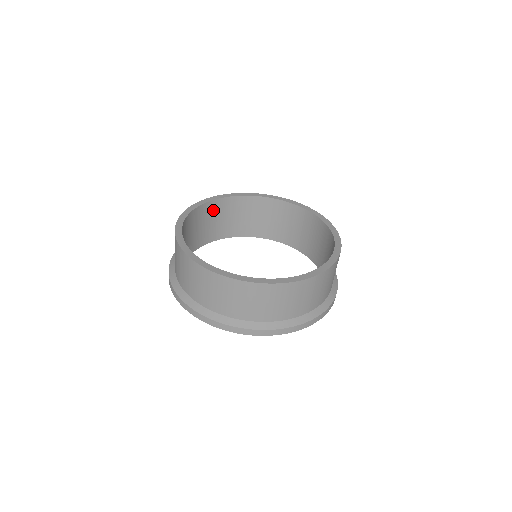
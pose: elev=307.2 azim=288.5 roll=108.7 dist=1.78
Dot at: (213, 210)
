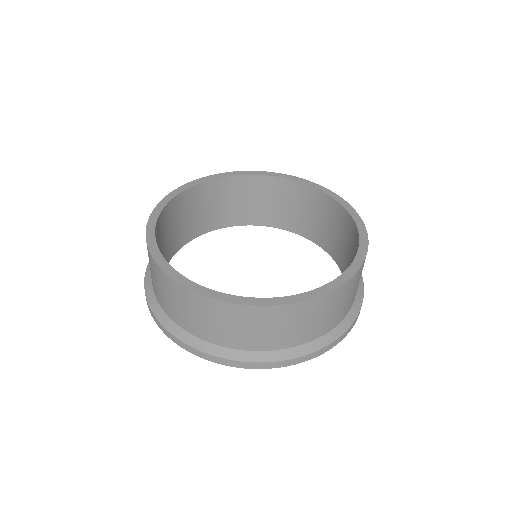
Dot at: (170, 214)
